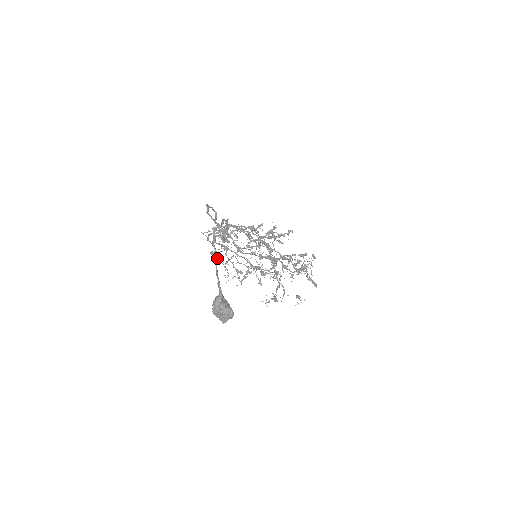
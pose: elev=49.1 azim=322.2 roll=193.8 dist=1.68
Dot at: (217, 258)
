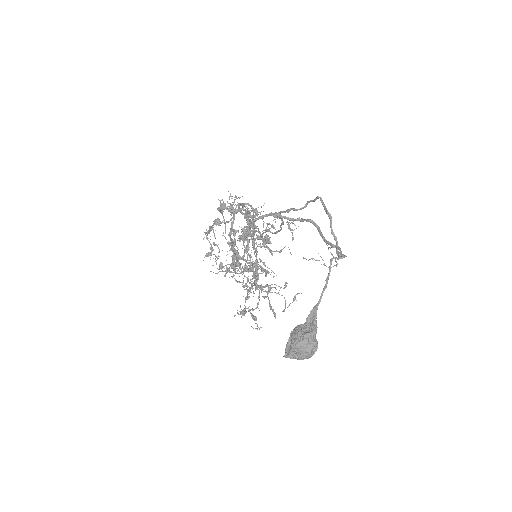
Dot at: occluded
